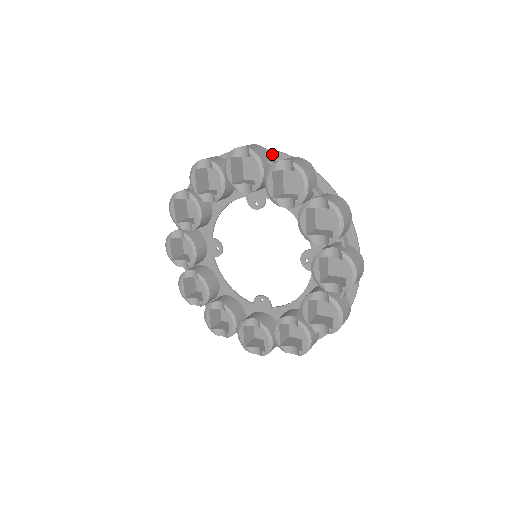
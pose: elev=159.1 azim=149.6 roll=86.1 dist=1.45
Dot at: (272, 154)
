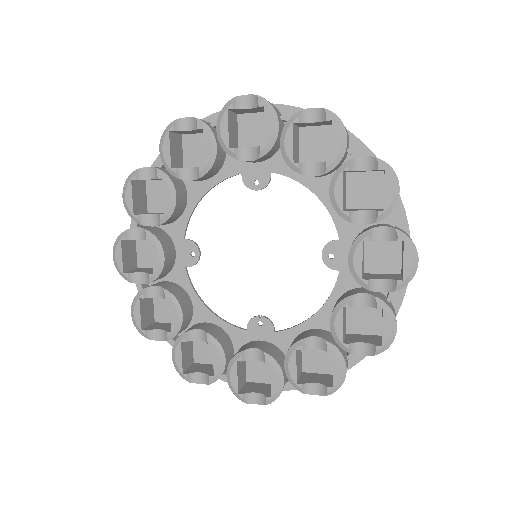
Dot at: (283, 110)
